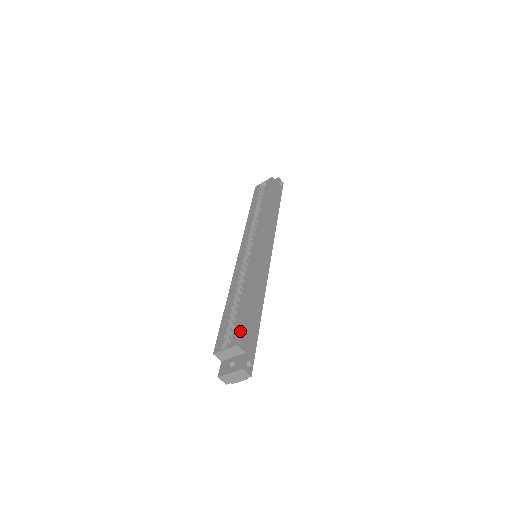
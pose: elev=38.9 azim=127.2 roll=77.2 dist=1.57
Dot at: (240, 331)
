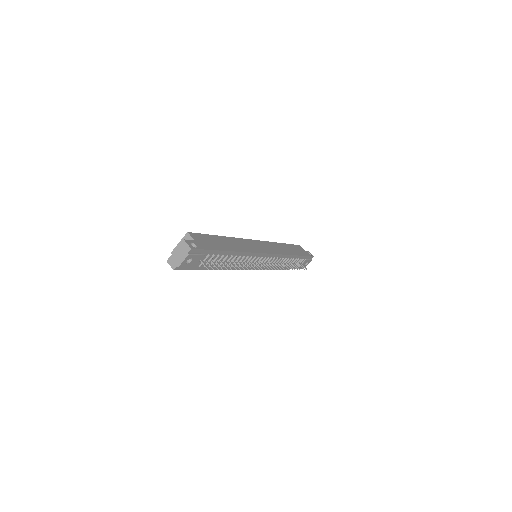
Dot at: (196, 233)
